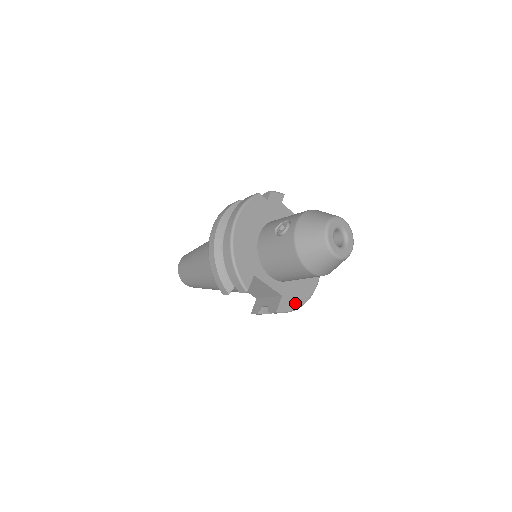
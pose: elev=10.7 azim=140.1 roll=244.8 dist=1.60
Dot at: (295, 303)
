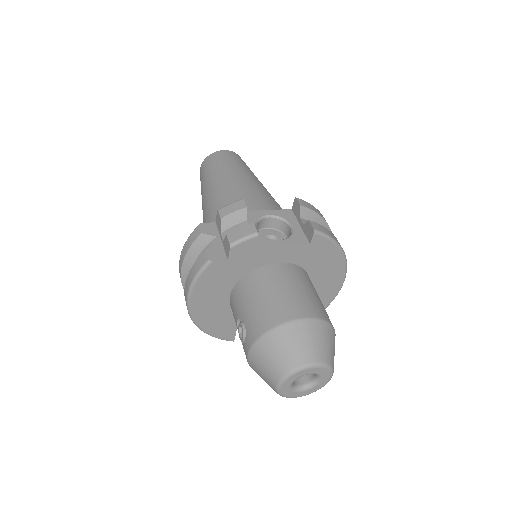
Dot at: occluded
